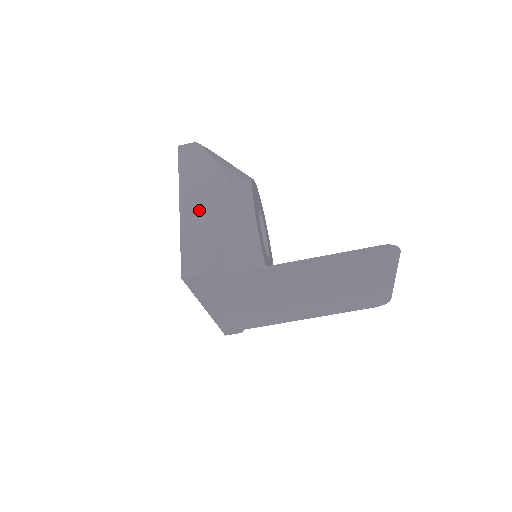
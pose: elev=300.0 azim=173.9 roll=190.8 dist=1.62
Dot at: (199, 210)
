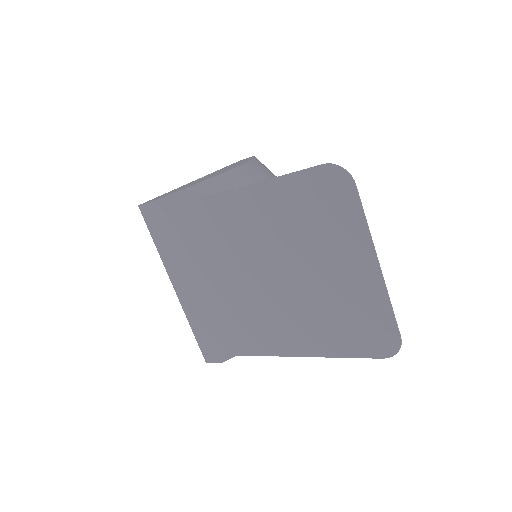
Dot at: occluded
